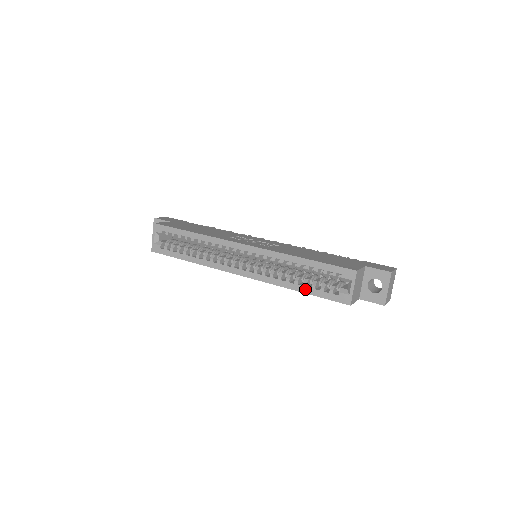
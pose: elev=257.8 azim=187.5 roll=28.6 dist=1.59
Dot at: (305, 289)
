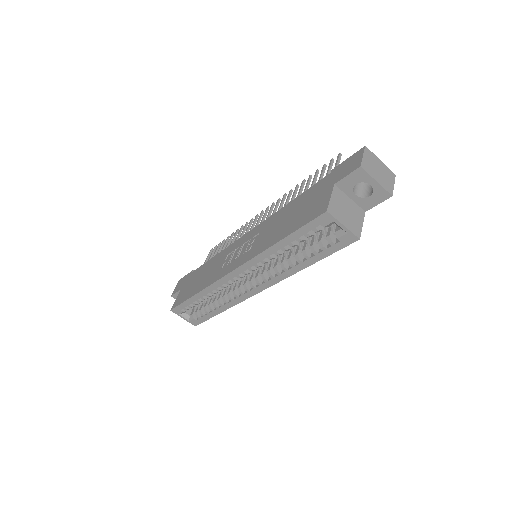
Dot at: (312, 260)
